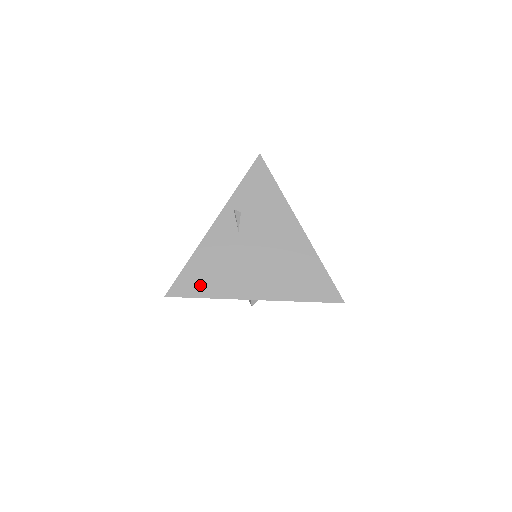
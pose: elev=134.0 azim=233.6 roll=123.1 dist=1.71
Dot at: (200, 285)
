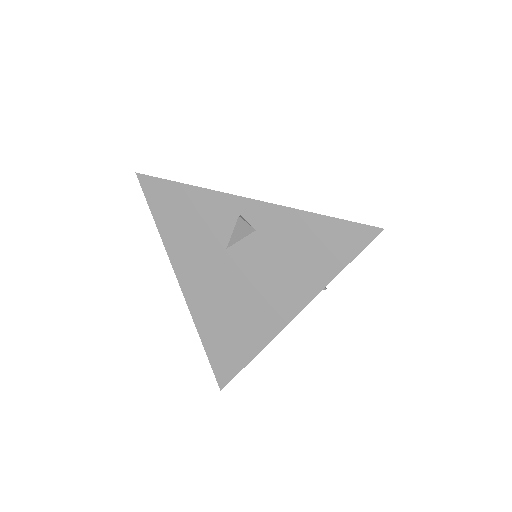
Dot at: occluded
